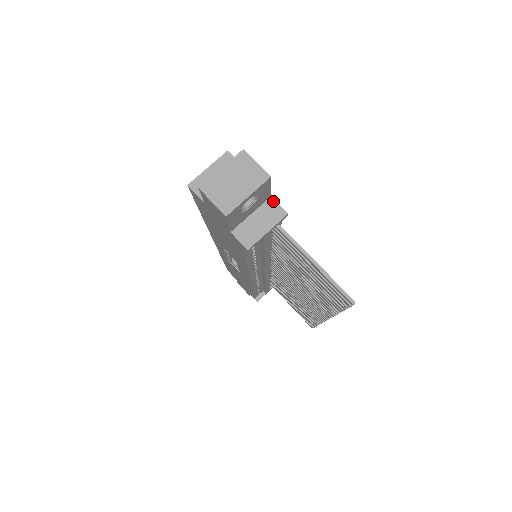
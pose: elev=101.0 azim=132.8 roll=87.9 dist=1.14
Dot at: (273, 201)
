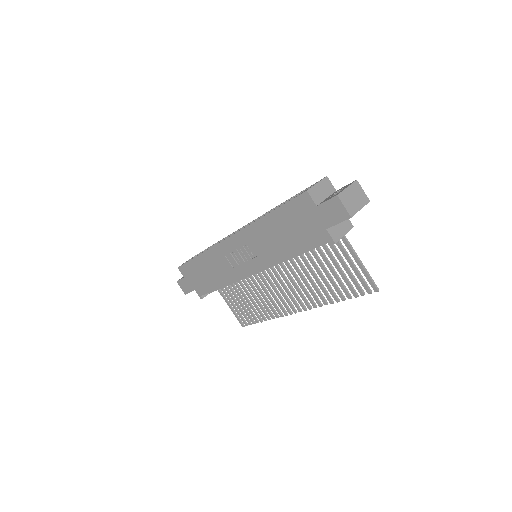
Dot at: occluded
